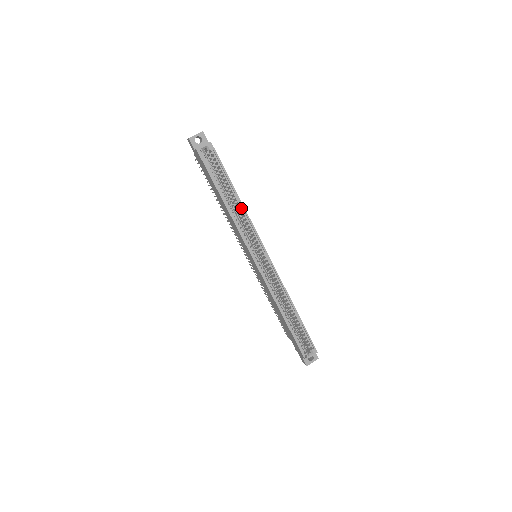
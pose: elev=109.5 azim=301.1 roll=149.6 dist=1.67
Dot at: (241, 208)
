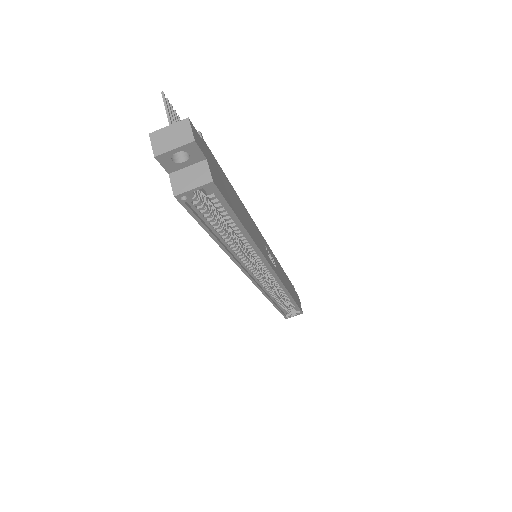
Dot at: (250, 244)
